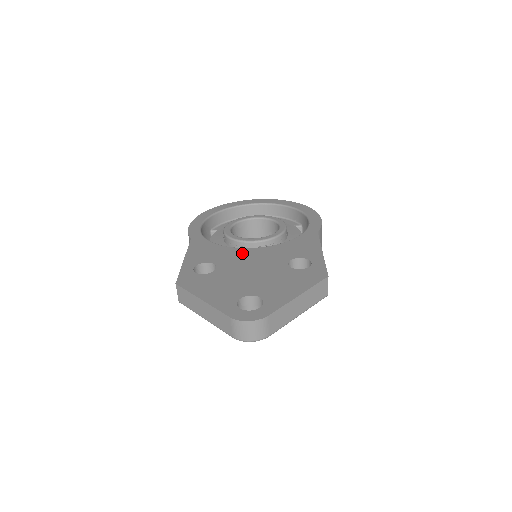
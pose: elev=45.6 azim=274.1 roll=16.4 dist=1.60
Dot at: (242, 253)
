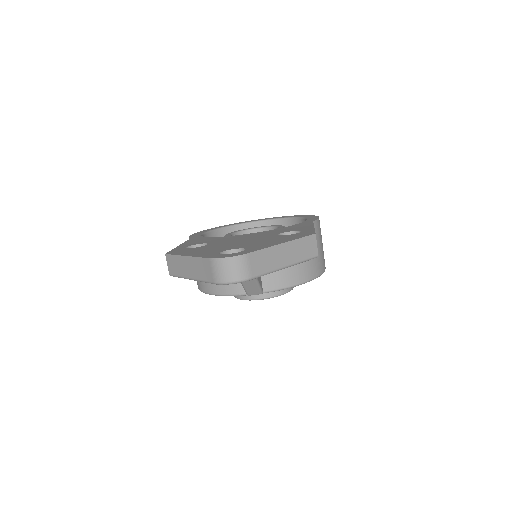
Dot at: (235, 236)
